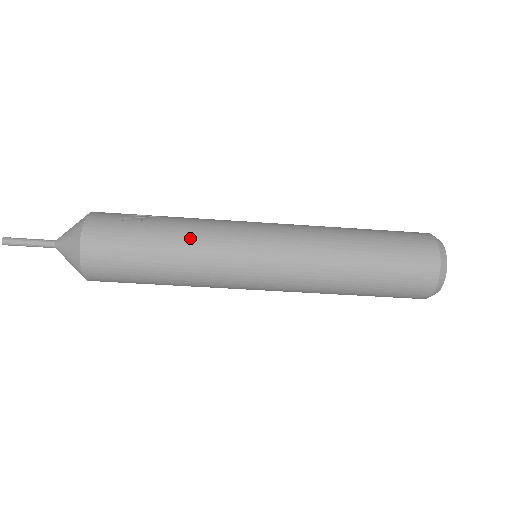
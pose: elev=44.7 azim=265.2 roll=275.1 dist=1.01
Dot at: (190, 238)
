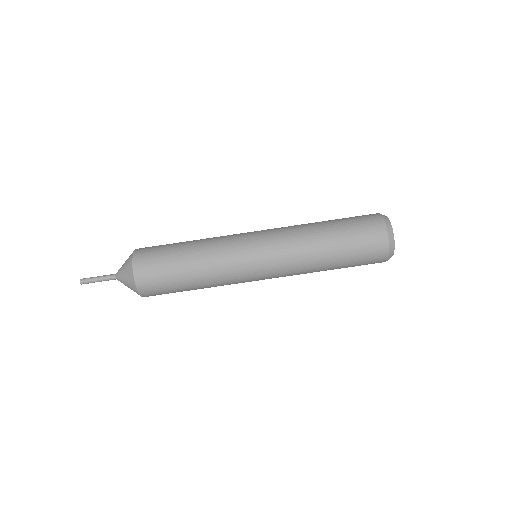
Dot at: occluded
